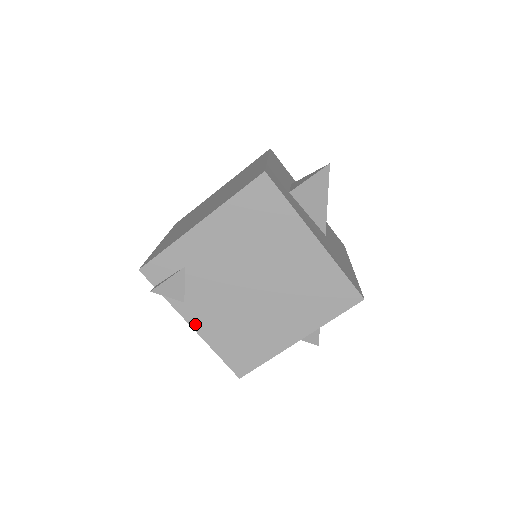
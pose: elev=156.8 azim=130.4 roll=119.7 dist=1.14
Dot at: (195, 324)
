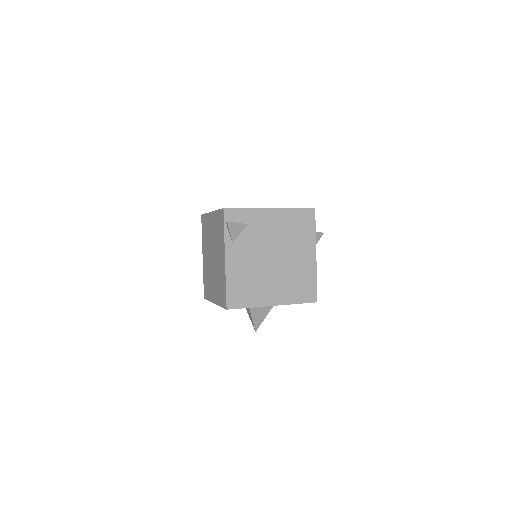
Dot at: (228, 259)
